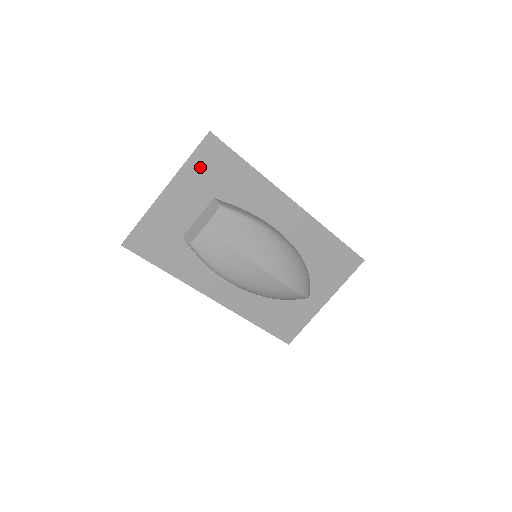
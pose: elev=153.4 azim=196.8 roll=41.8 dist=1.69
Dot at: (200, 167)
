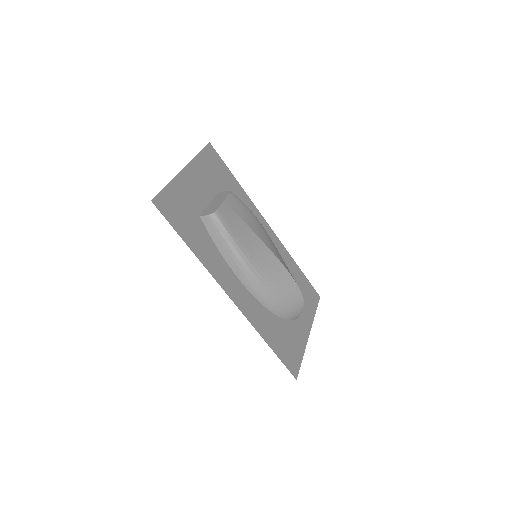
Dot at: (206, 164)
